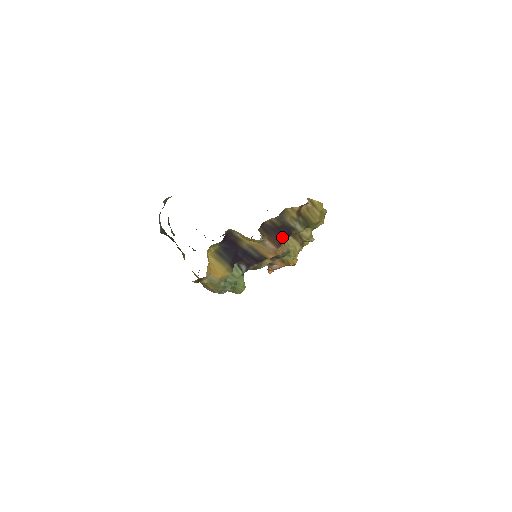
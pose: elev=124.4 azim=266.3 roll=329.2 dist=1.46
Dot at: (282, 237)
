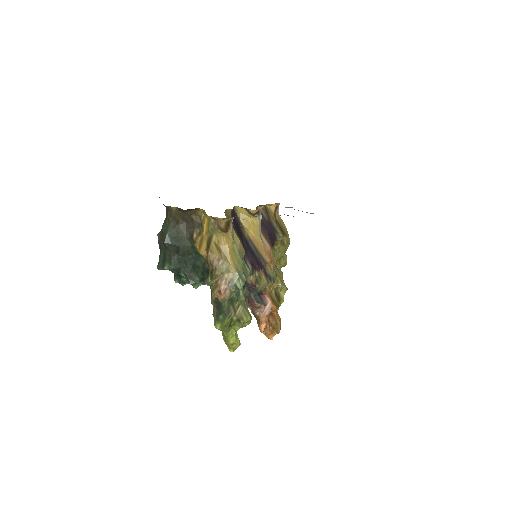
Dot at: (270, 238)
